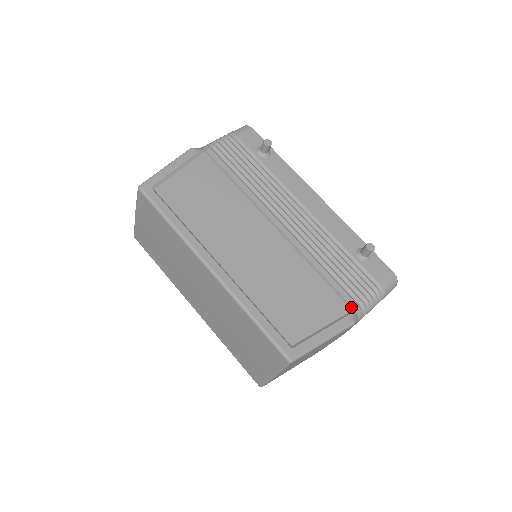
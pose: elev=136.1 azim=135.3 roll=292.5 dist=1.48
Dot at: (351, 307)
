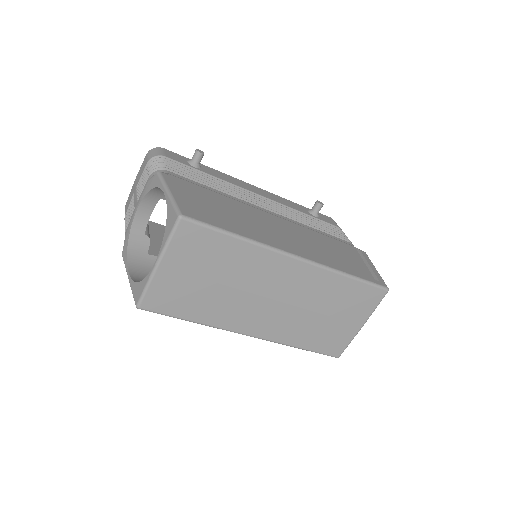
Dot at: (352, 245)
